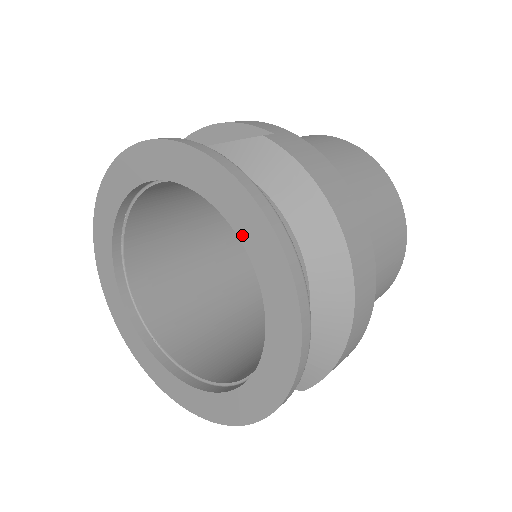
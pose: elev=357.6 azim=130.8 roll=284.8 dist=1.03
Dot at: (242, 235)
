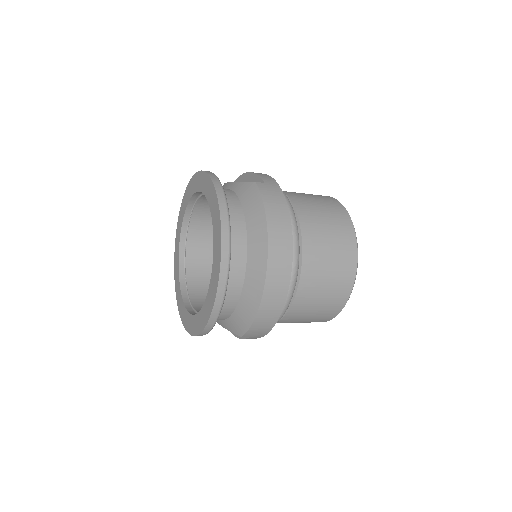
Dot at: (214, 225)
